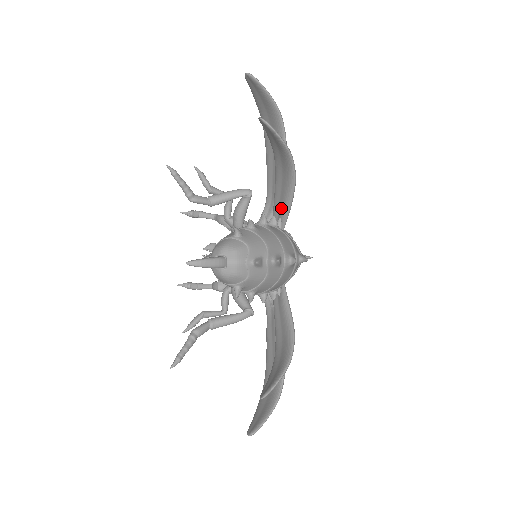
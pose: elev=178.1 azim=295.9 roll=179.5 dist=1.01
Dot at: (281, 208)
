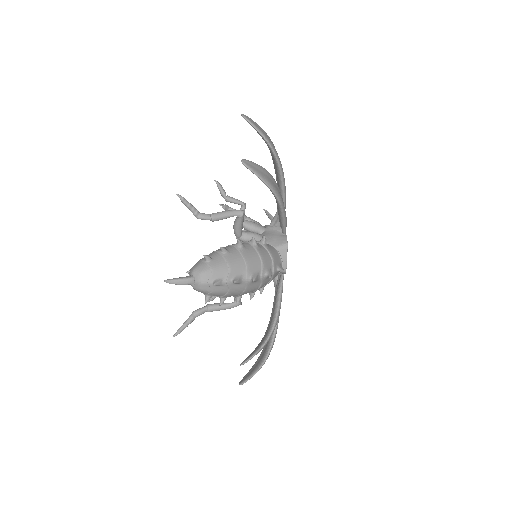
Dot at: (280, 219)
